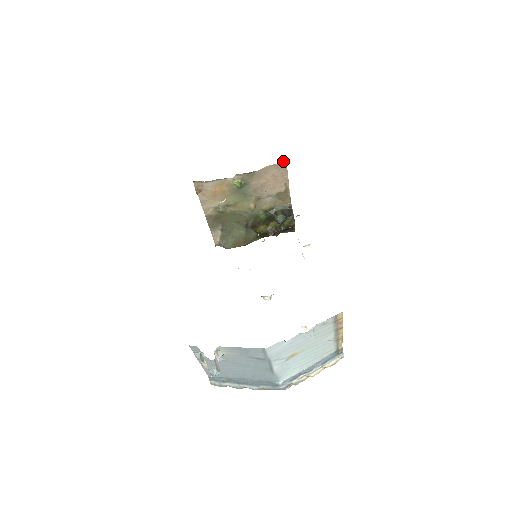
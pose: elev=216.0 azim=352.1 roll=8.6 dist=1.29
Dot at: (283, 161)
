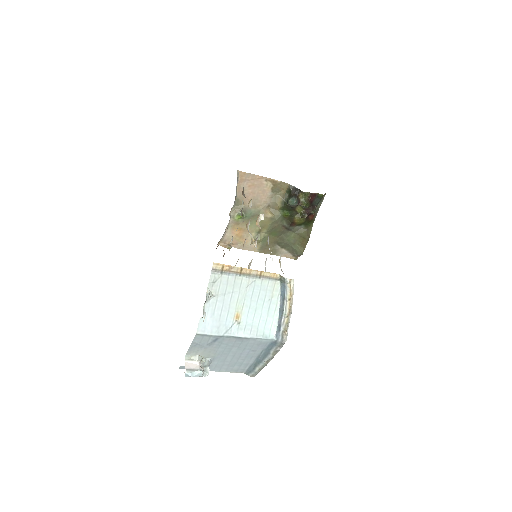
Dot at: (239, 174)
